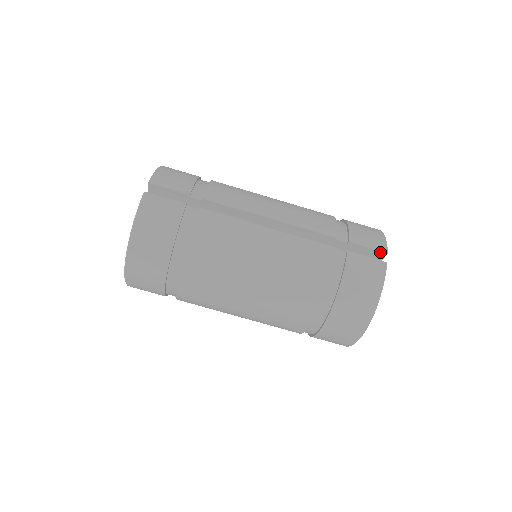
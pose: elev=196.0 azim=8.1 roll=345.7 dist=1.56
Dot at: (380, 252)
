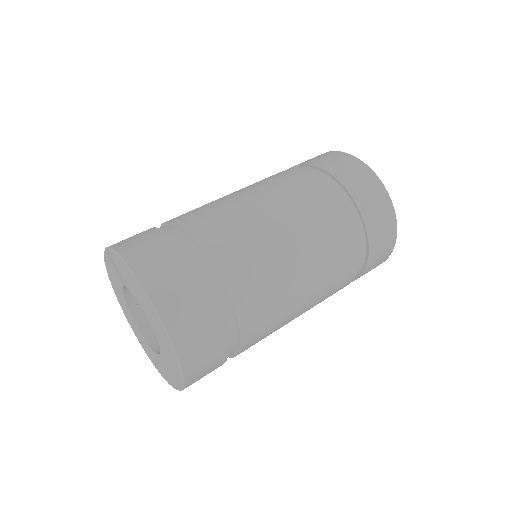
Dot at: occluded
